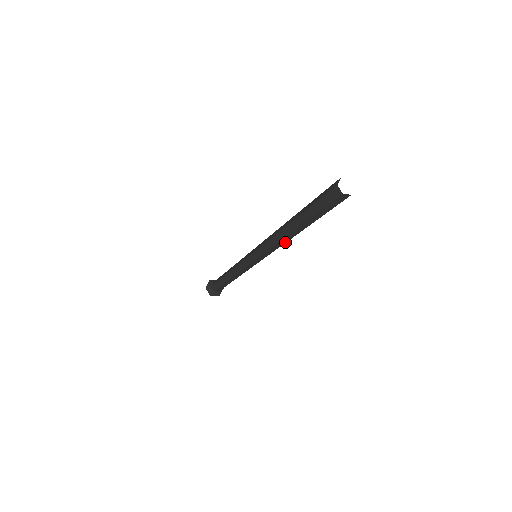
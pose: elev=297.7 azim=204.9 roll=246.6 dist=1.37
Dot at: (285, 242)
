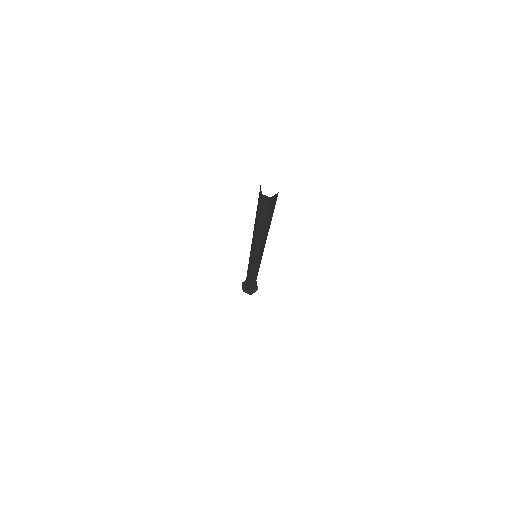
Dot at: (260, 243)
